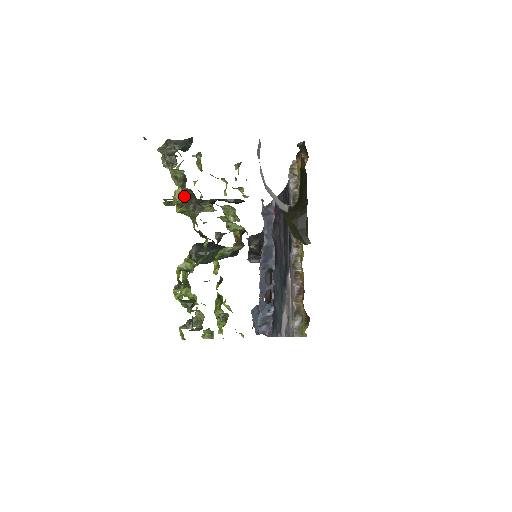
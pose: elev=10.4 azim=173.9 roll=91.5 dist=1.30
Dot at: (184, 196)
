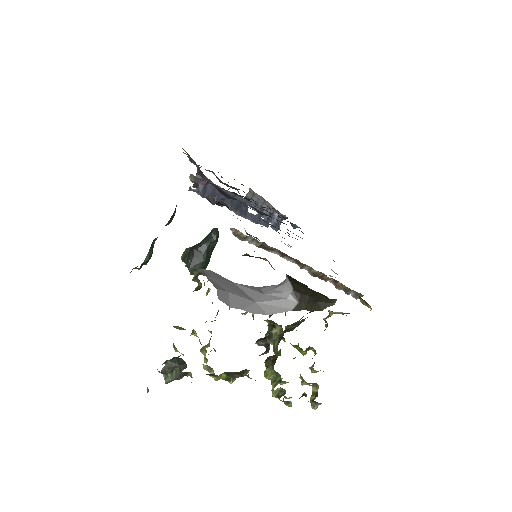
Dot at: (221, 374)
